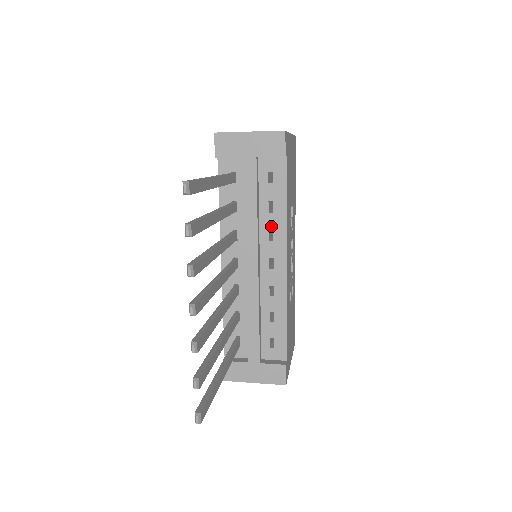
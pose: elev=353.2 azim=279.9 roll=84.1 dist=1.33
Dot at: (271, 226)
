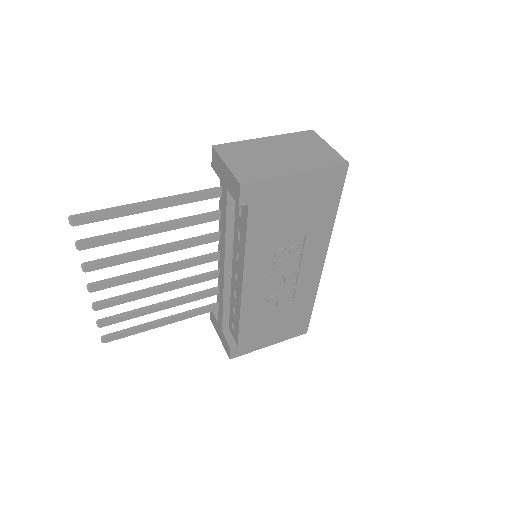
Dot at: (238, 250)
